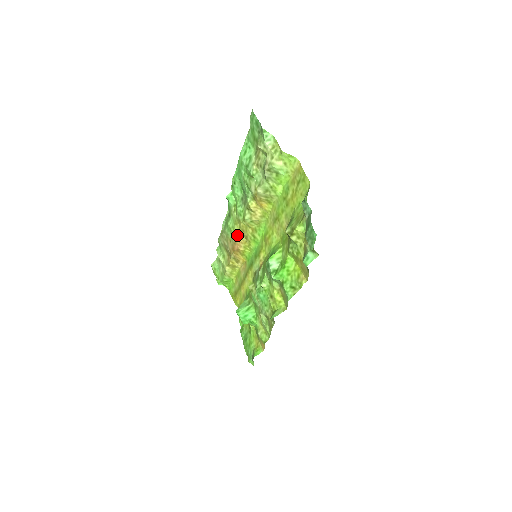
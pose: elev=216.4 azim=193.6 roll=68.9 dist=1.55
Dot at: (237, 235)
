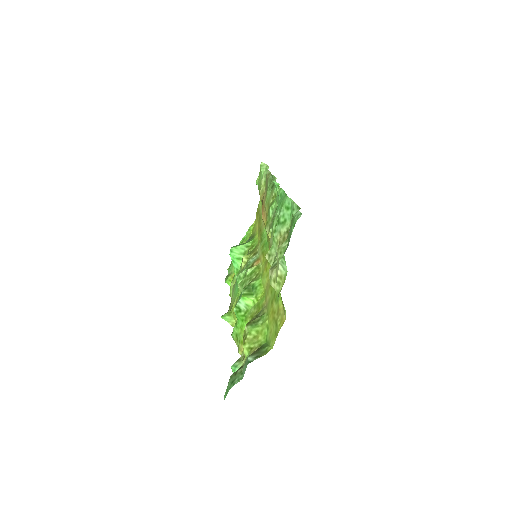
Dot at: (265, 210)
